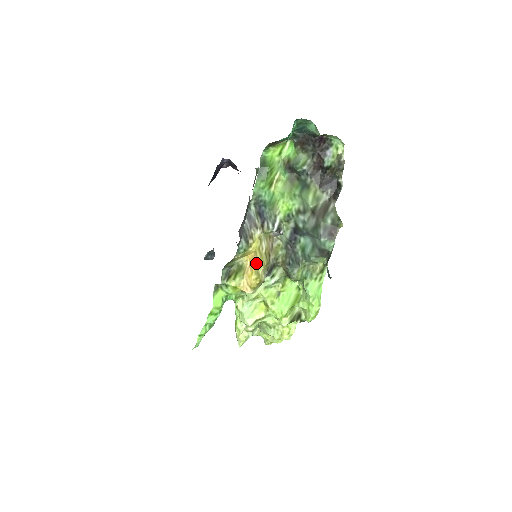
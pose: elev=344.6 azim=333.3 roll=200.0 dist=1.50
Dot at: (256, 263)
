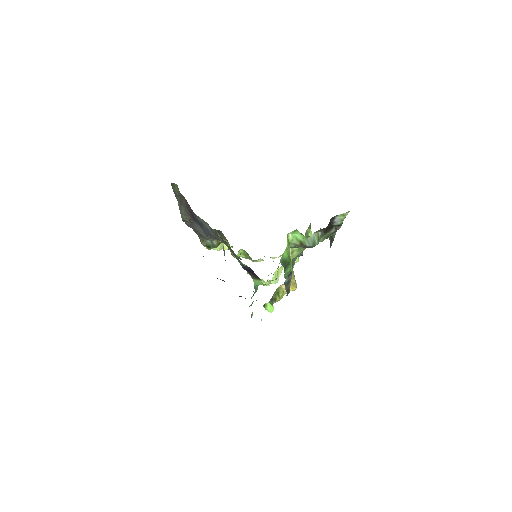
Dot at: (293, 284)
